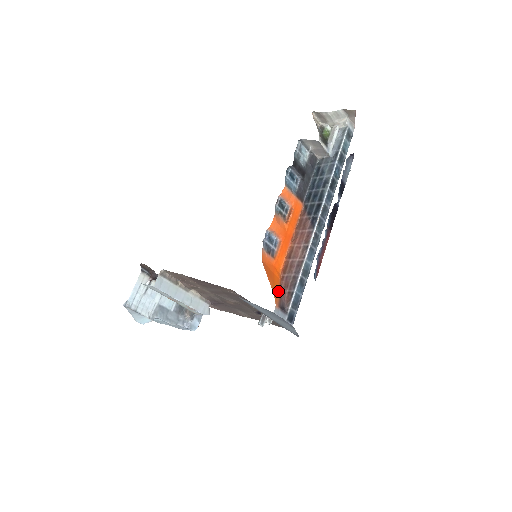
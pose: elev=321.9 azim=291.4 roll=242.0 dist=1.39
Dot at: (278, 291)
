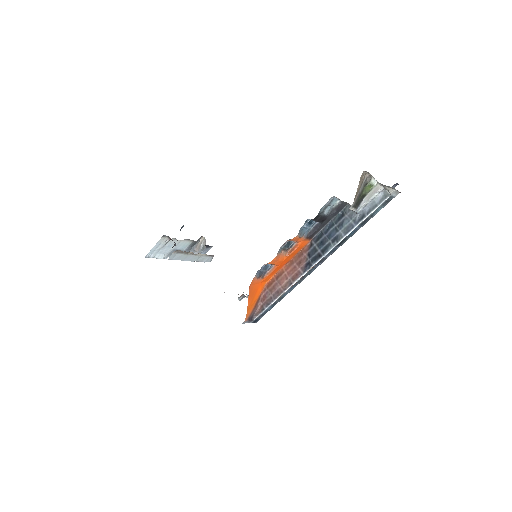
Dot at: (253, 306)
